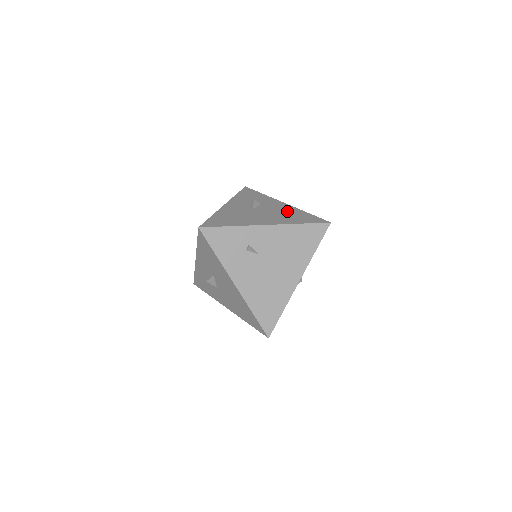
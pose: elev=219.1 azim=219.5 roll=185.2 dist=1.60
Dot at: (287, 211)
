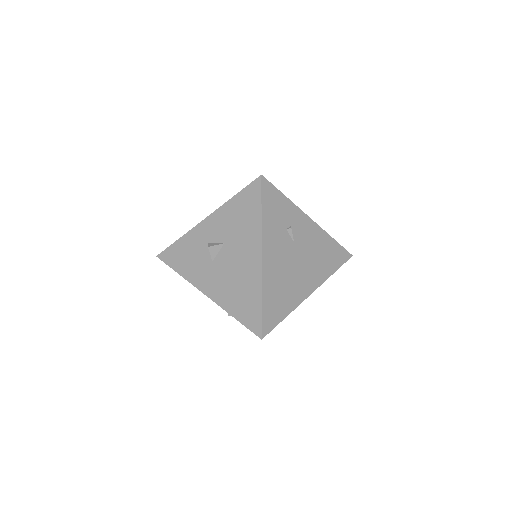
Dot at: occluded
